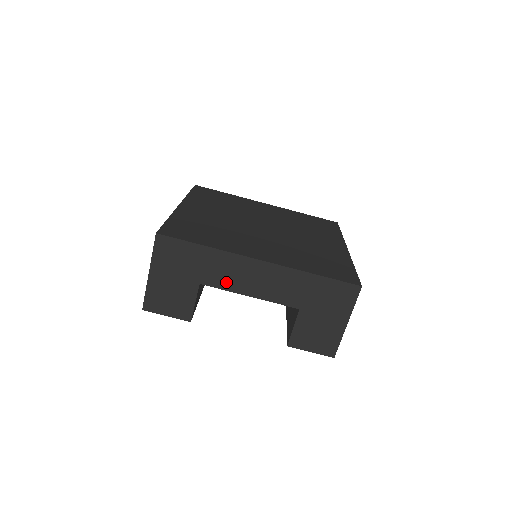
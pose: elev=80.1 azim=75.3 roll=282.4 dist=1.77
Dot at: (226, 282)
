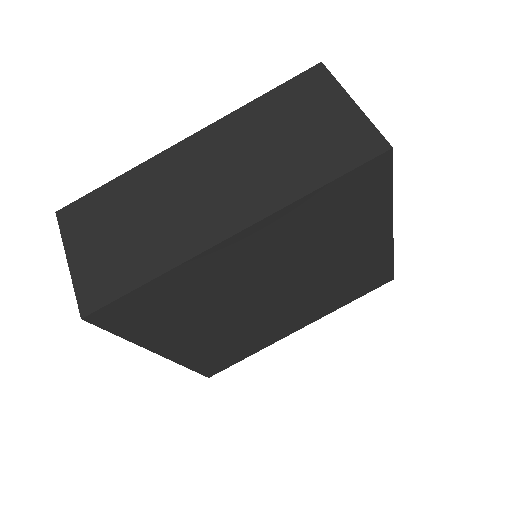
Dot at: occluded
